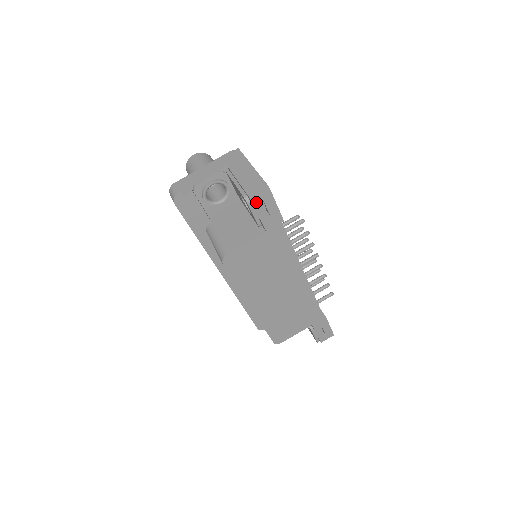
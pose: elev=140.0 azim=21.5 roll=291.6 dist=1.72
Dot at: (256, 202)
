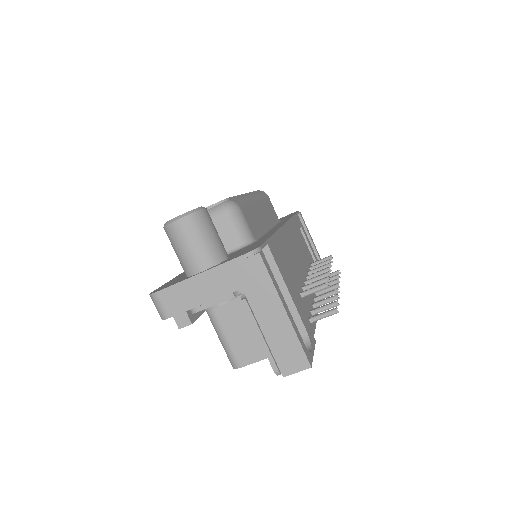
Dot at: occluded
